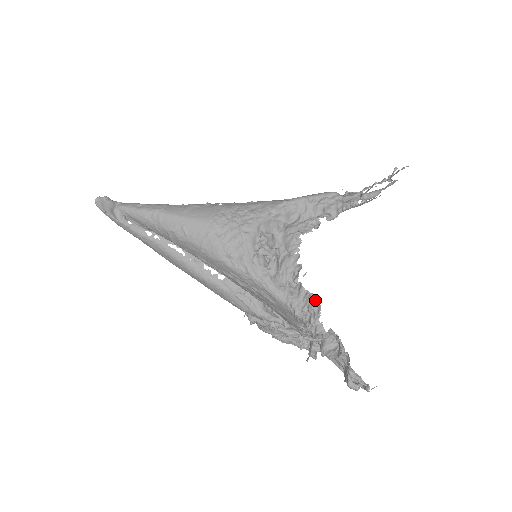
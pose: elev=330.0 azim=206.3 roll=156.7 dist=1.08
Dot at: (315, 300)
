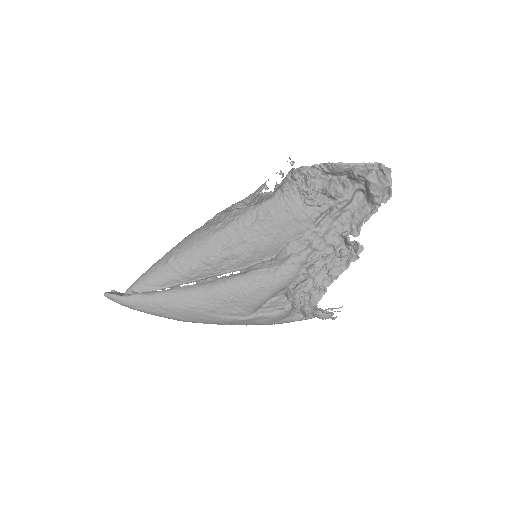
Dot at: occluded
